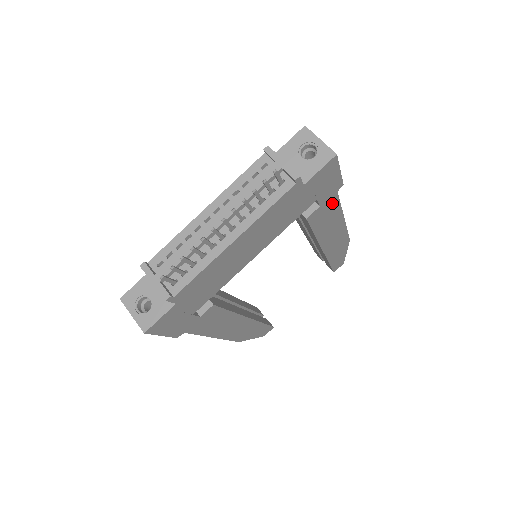
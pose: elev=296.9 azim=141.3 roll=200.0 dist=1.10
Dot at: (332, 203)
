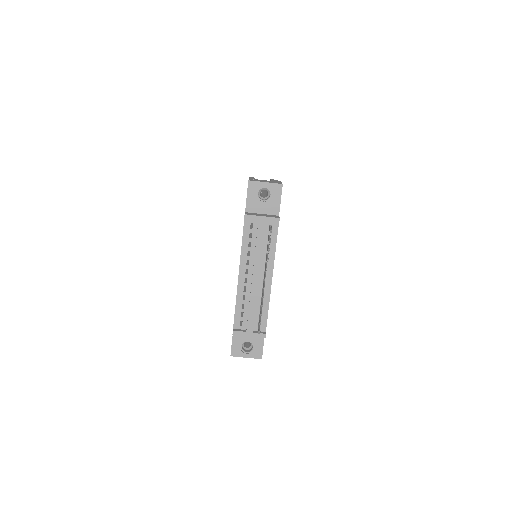
Dot at: occluded
